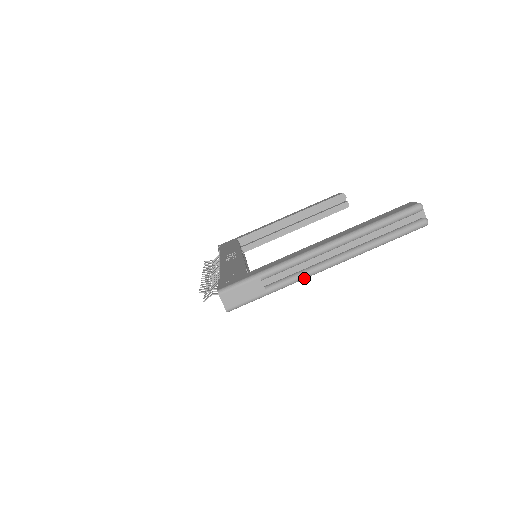
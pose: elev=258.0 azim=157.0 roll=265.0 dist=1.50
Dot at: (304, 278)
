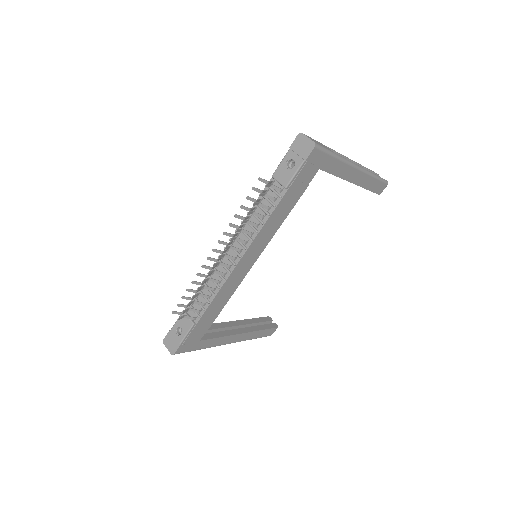
Dot at: (349, 163)
